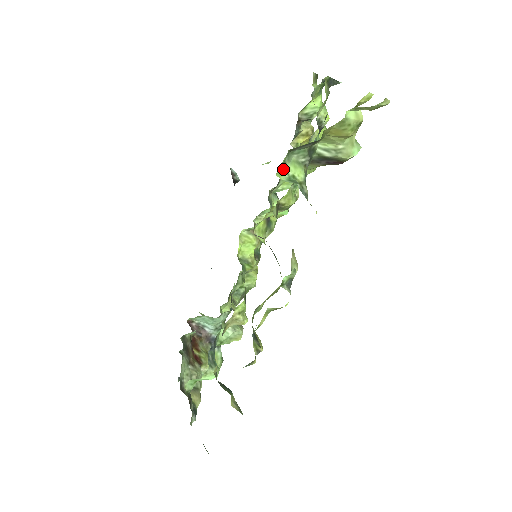
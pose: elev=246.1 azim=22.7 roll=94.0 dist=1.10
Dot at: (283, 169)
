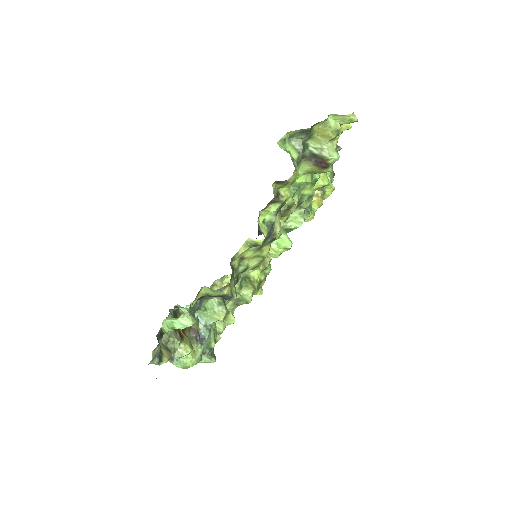
Dot at: (283, 144)
